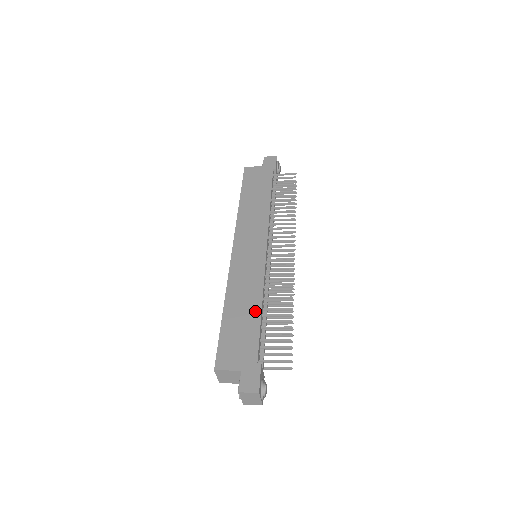
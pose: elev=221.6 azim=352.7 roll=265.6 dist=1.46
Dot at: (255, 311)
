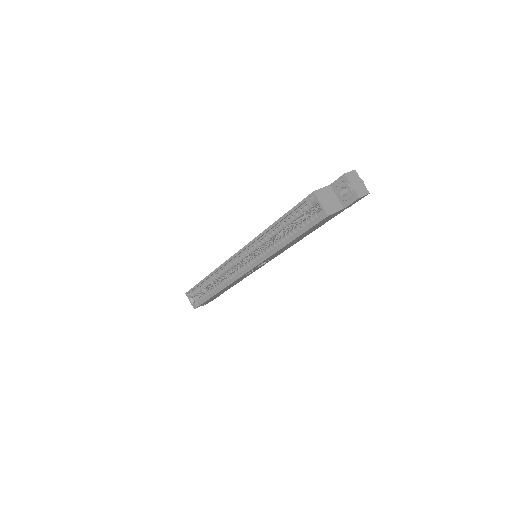
Dot at: occluded
